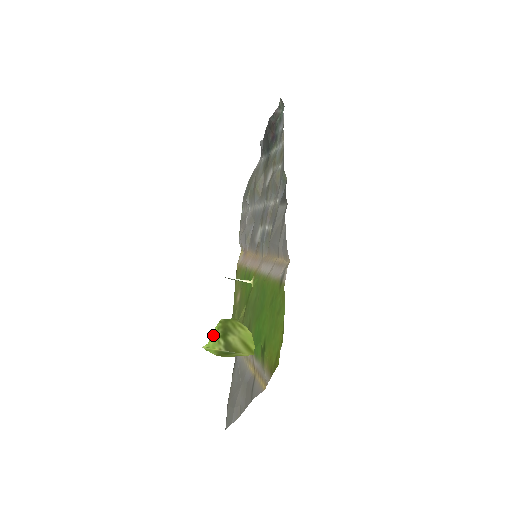
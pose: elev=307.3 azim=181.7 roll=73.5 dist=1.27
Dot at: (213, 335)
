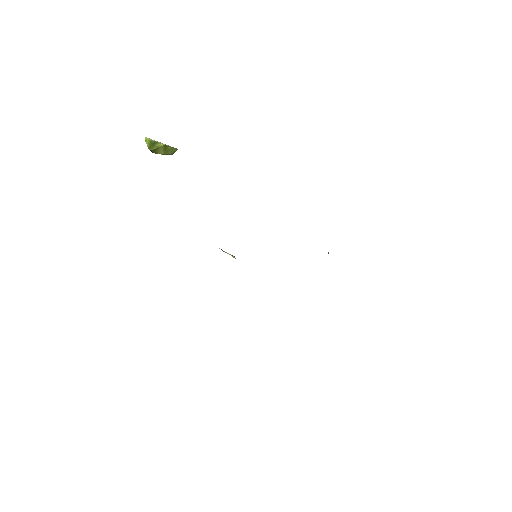
Dot at: (157, 141)
